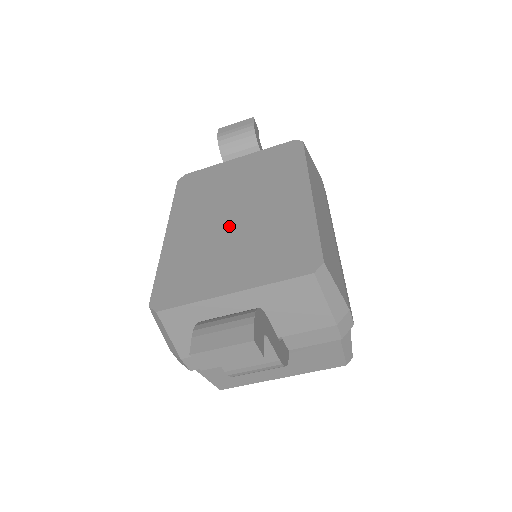
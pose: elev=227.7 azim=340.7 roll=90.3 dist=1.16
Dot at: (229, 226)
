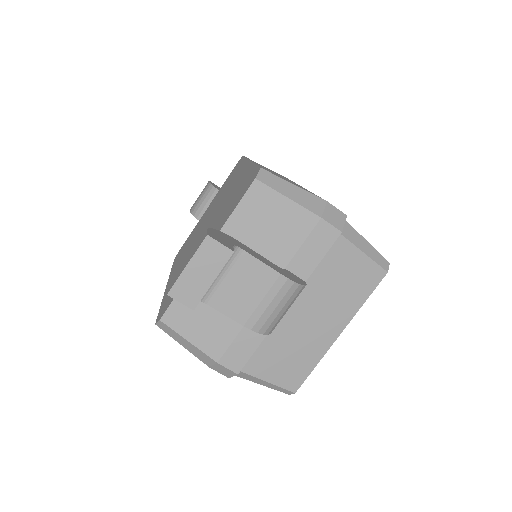
Dot at: (203, 233)
